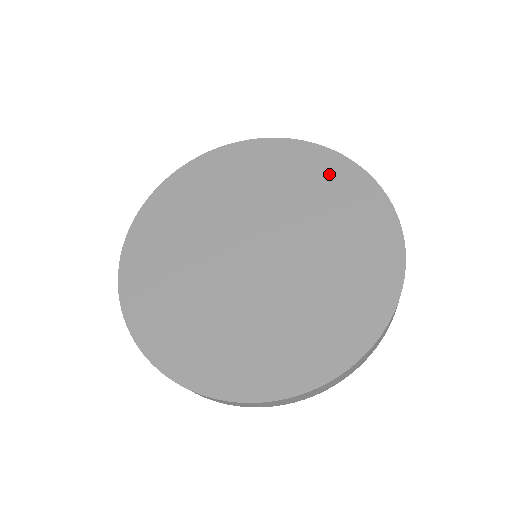
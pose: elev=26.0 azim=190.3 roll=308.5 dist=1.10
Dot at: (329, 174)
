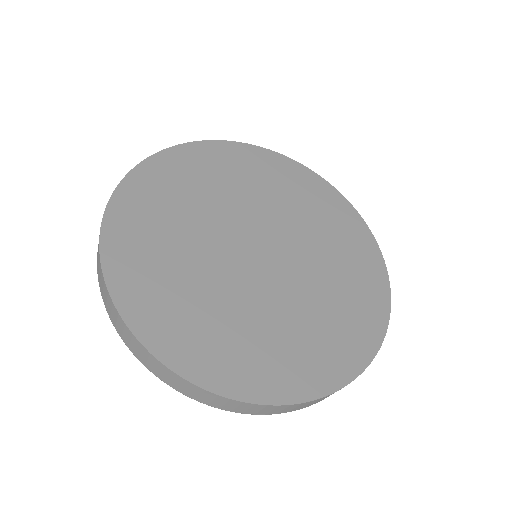
Dot at: (341, 218)
